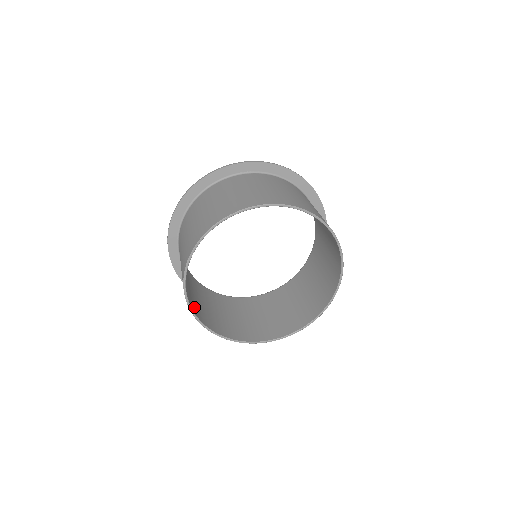
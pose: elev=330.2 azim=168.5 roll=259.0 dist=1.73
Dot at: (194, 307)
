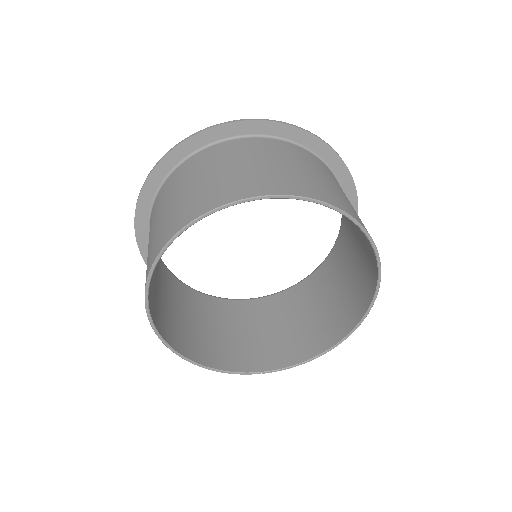
Dot at: (178, 340)
